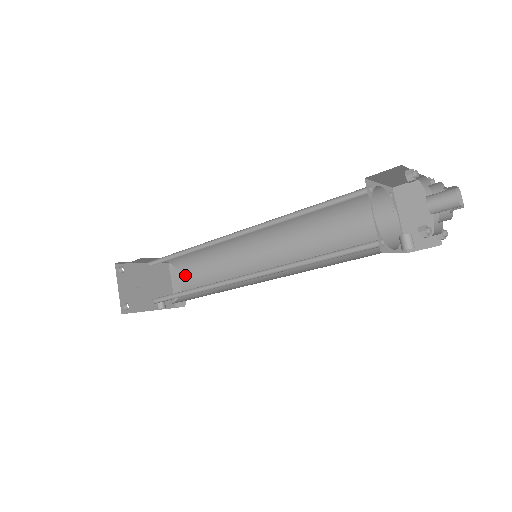
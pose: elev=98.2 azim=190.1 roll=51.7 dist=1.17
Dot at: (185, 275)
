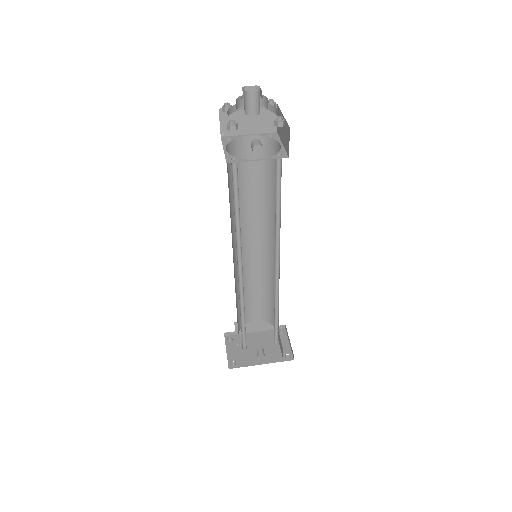
Dot at: occluded
